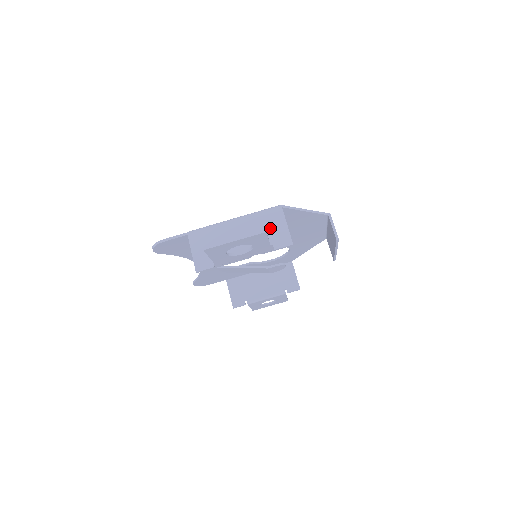
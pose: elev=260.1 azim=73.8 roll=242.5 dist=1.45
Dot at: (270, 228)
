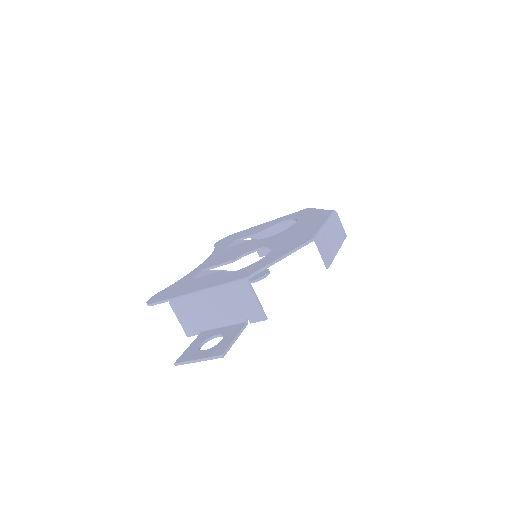
Dot at: (241, 303)
